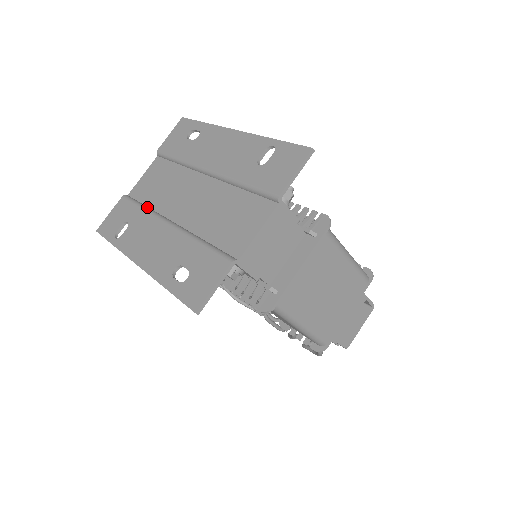
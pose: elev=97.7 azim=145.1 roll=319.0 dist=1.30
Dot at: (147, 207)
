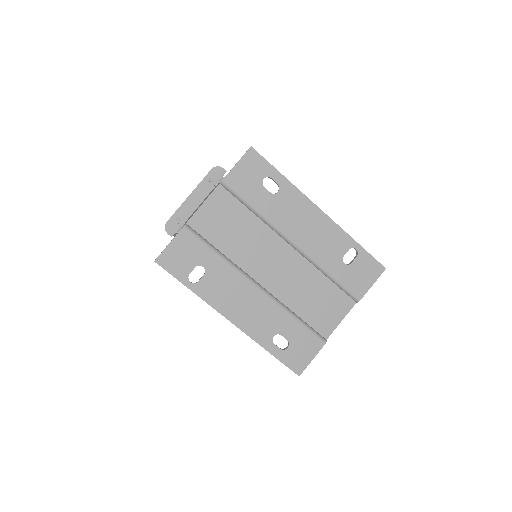
Dot at: (224, 255)
